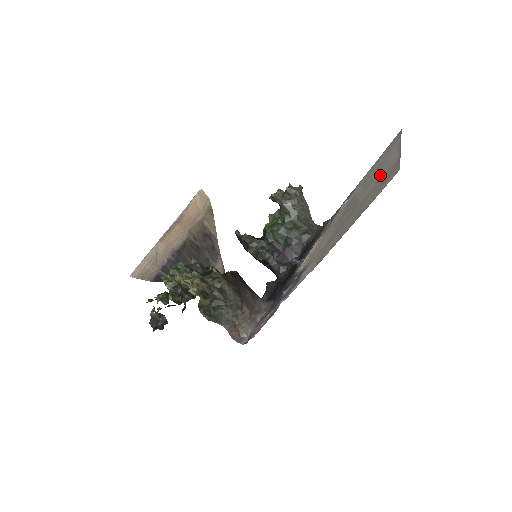
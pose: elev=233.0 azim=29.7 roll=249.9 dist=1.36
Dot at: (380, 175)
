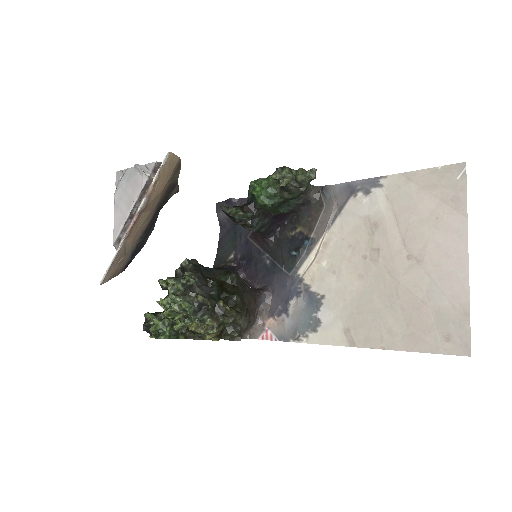
Dot at: (435, 279)
